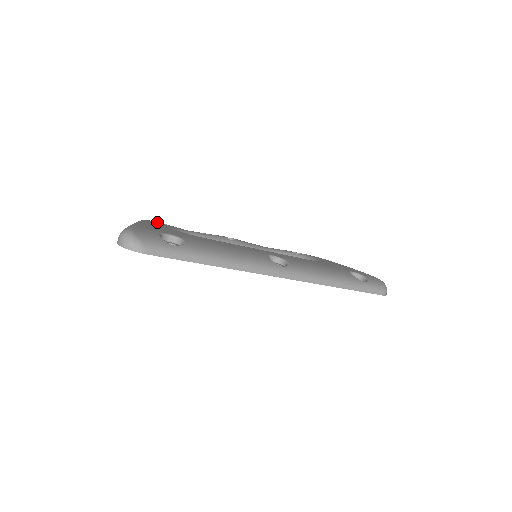
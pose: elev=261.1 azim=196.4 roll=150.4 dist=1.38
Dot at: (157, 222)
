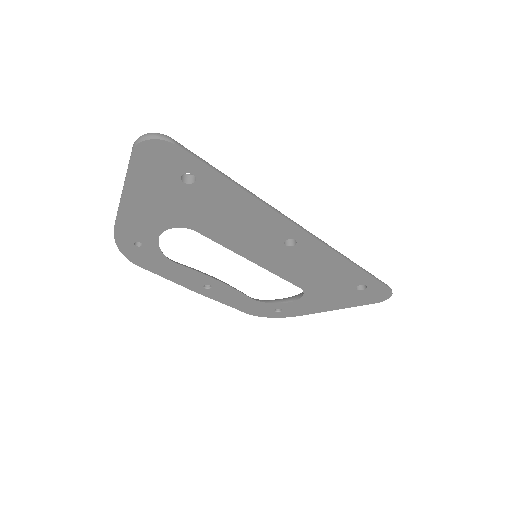
Dot at: occluded
